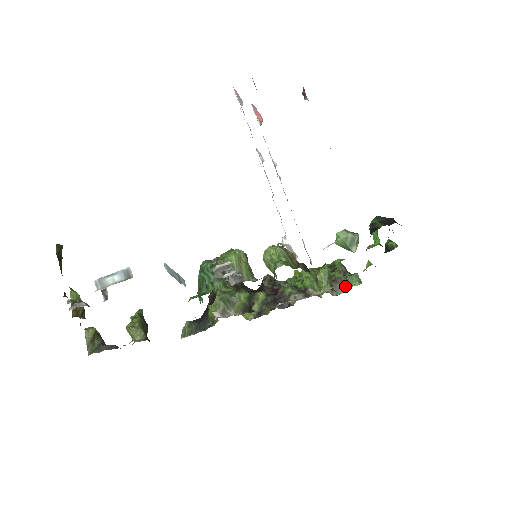
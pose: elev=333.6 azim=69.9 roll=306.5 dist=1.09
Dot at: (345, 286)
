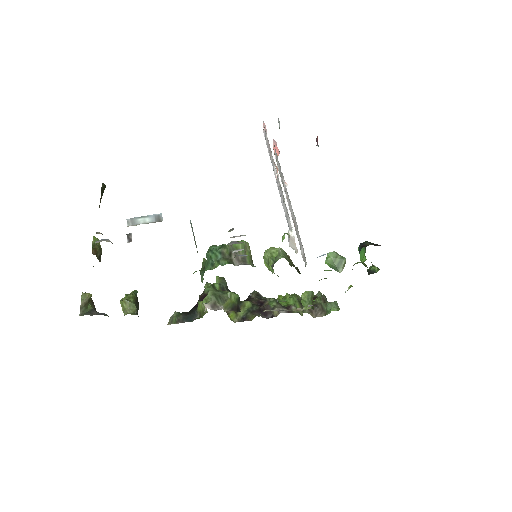
Dot at: (324, 311)
